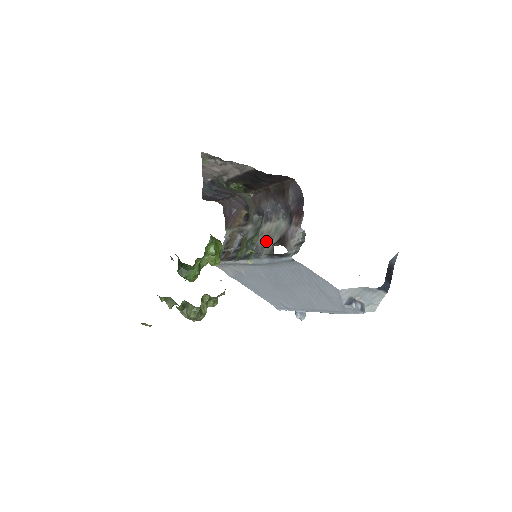
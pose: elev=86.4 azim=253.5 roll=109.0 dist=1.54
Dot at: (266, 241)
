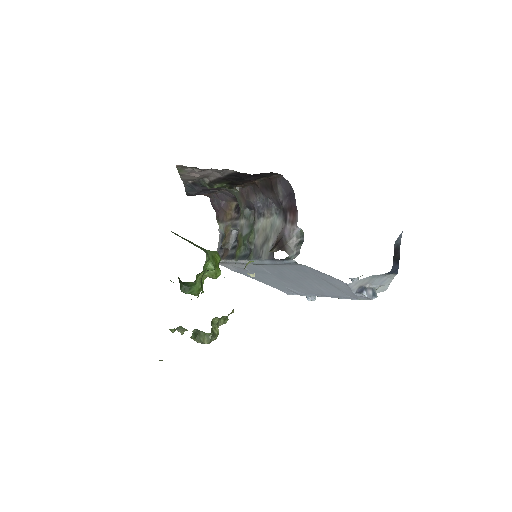
Dot at: (263, 240)
